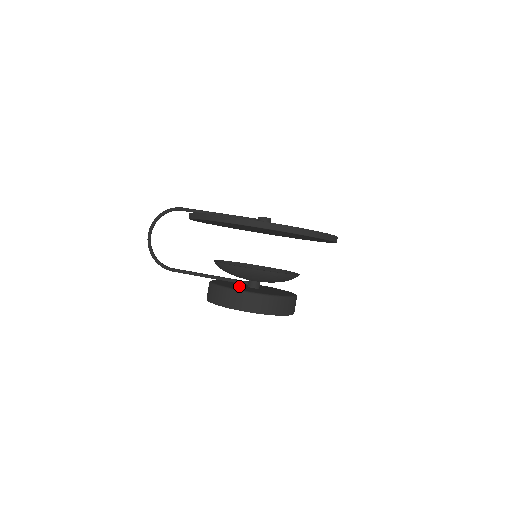
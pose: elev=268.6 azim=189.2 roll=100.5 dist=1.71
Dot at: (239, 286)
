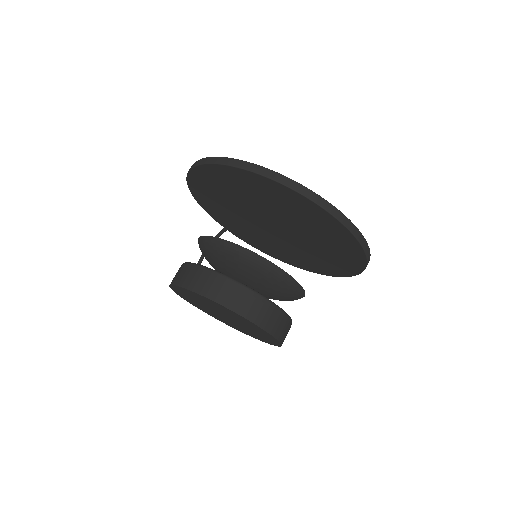
Dot at: occluded
